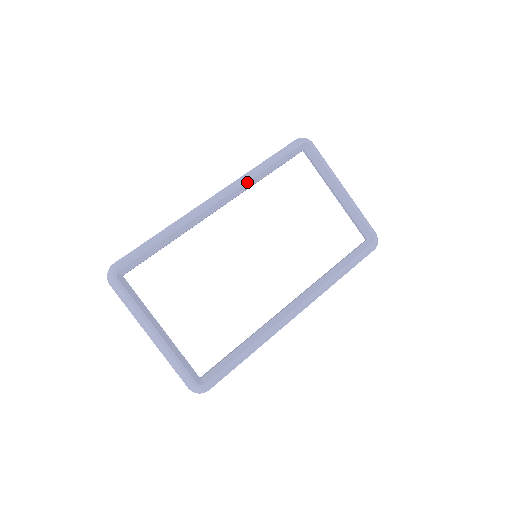
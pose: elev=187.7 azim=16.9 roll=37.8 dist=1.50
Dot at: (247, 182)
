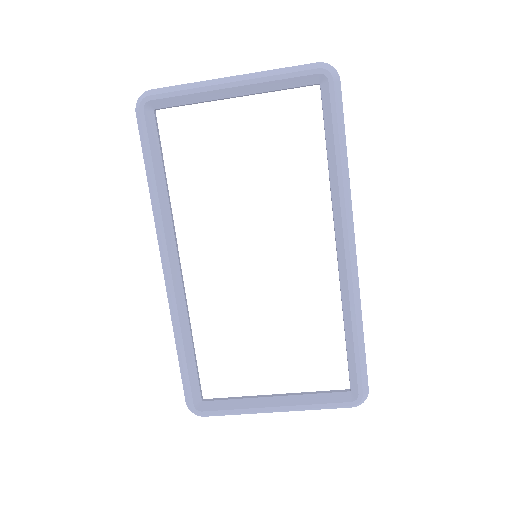
Dot at: (162, 219)
